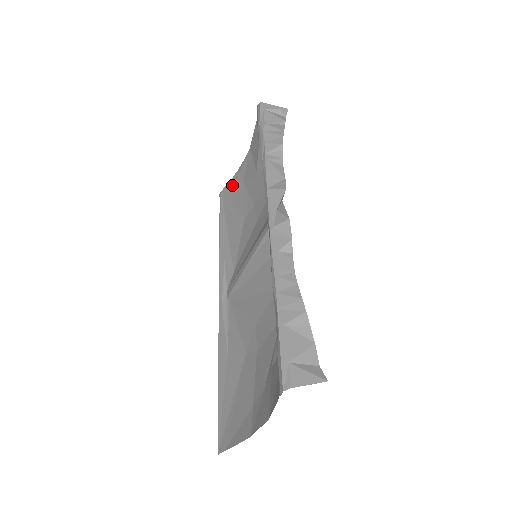
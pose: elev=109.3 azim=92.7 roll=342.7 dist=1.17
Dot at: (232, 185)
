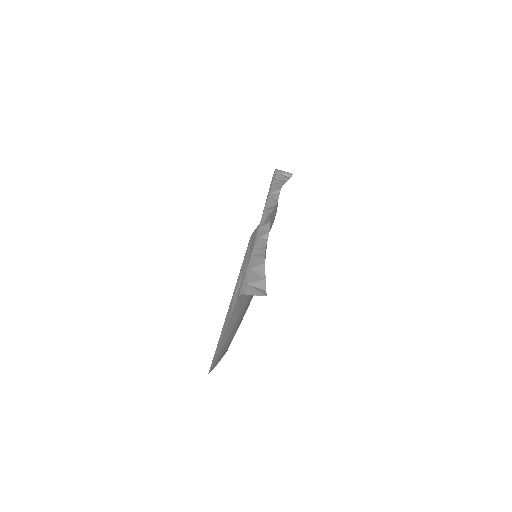
Dot at: occluded
